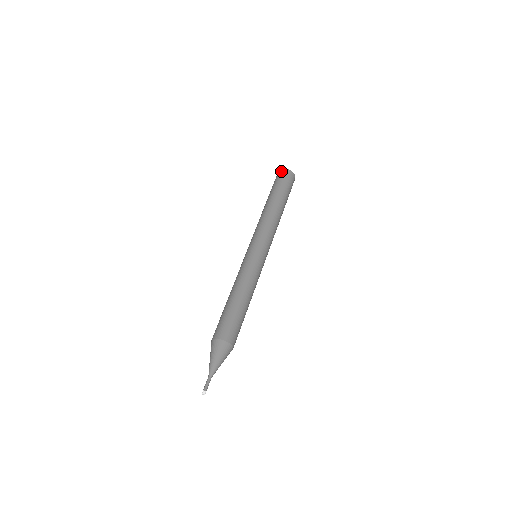
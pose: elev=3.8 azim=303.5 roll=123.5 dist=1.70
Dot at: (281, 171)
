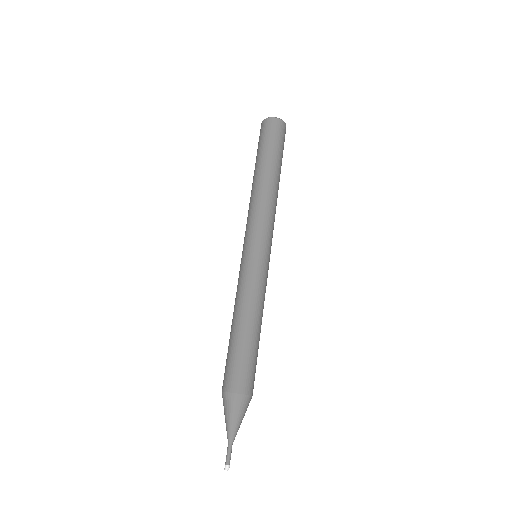
Dot at: occluded
